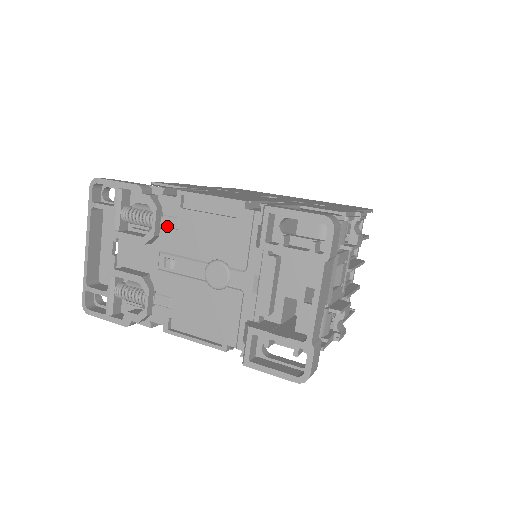
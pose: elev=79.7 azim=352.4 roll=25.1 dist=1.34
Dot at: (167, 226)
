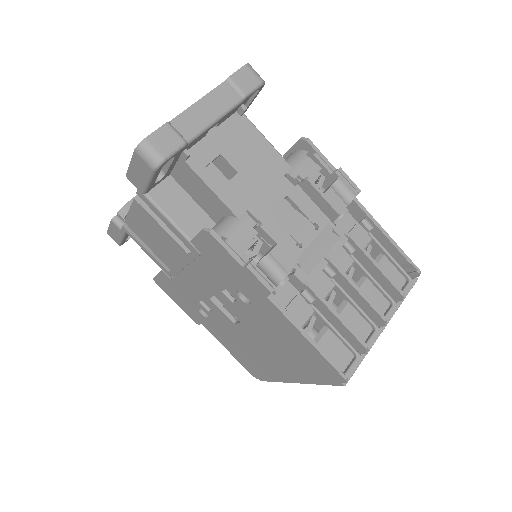
Dot at: occluded
